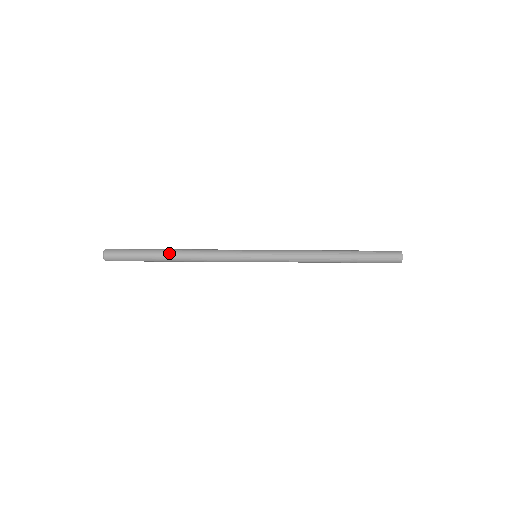
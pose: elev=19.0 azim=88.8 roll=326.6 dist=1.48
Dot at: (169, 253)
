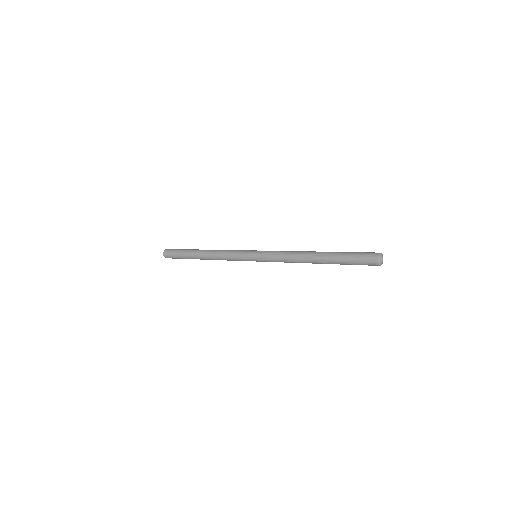
Dot at: (199, 258)
